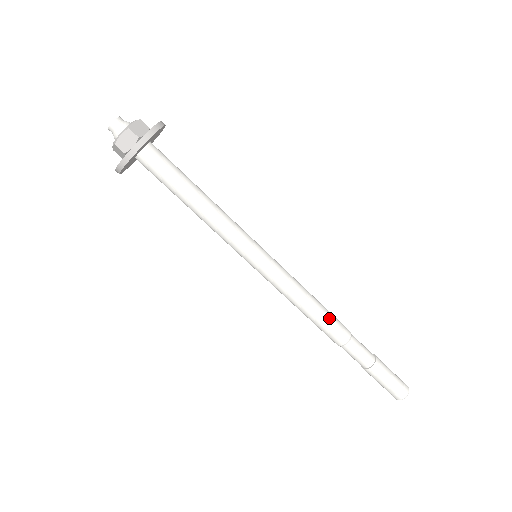
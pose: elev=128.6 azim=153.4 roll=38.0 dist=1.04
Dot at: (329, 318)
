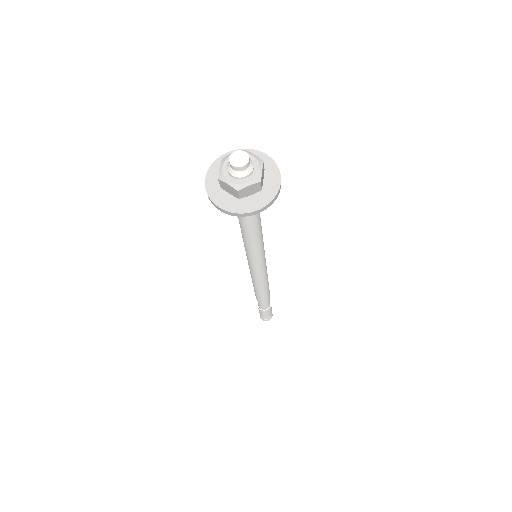
Dot at: (268, 289)
